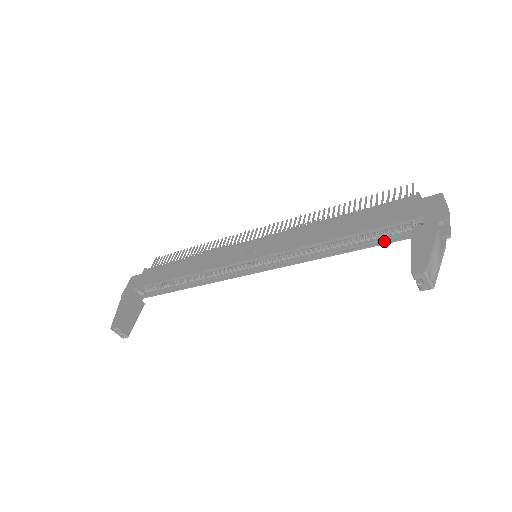
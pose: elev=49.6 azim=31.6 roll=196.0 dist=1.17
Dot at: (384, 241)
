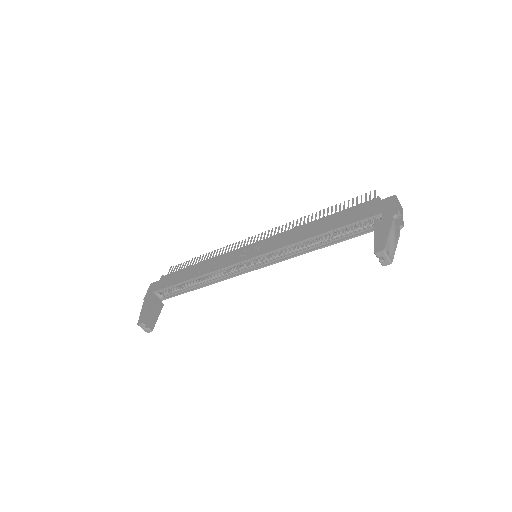
Dot at: (355, 235)
